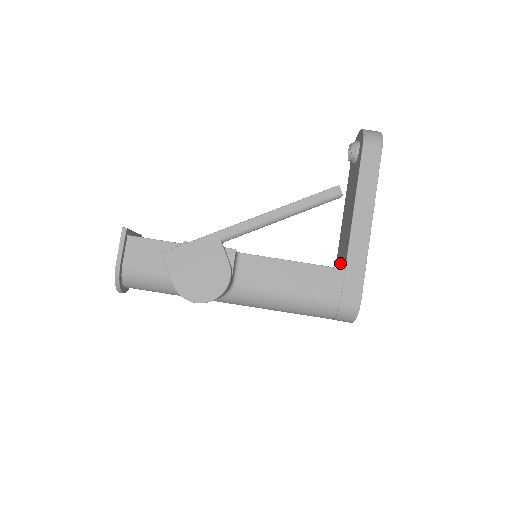
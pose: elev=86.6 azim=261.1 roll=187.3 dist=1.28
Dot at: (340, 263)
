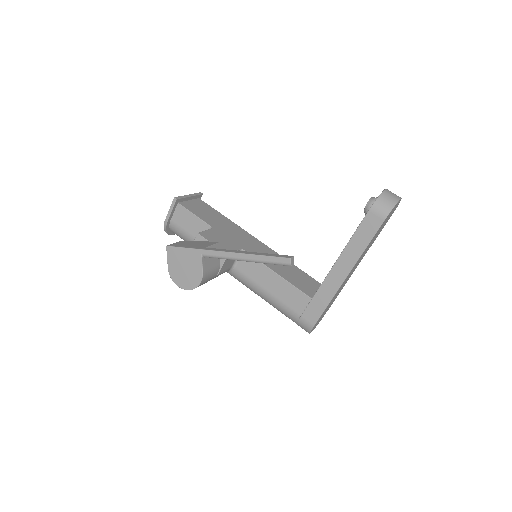
Dot at: occluded
